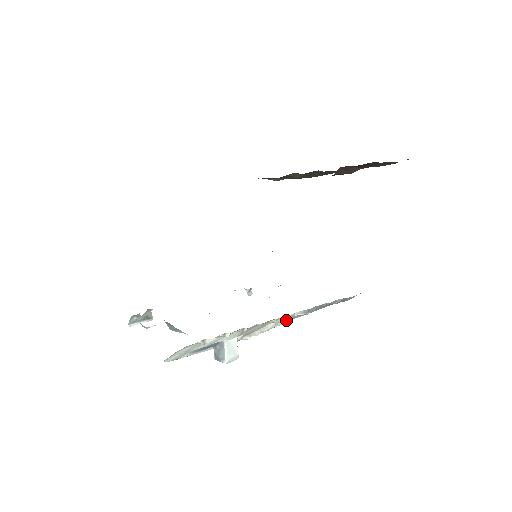
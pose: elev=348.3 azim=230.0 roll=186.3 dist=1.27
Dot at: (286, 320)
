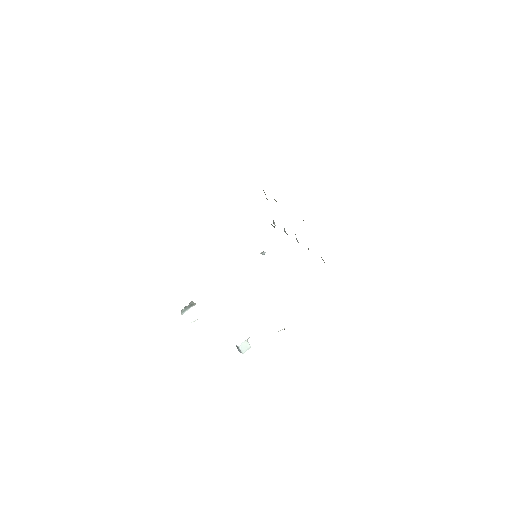
Dot at: occluded
